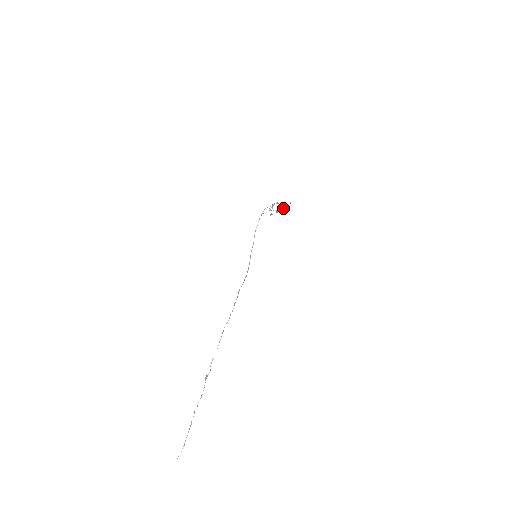
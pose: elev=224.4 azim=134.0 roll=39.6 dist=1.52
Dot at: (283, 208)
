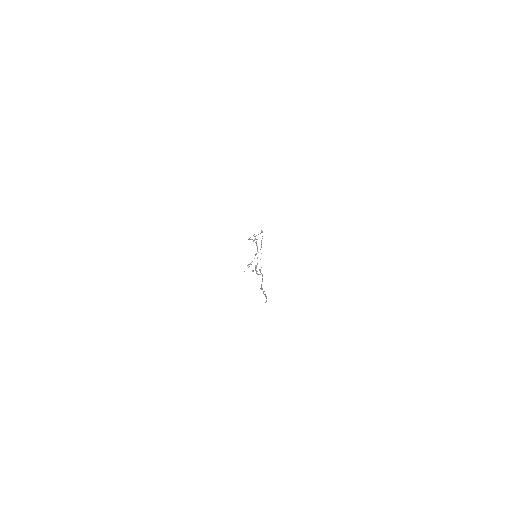
Dot at: (256, 272)
